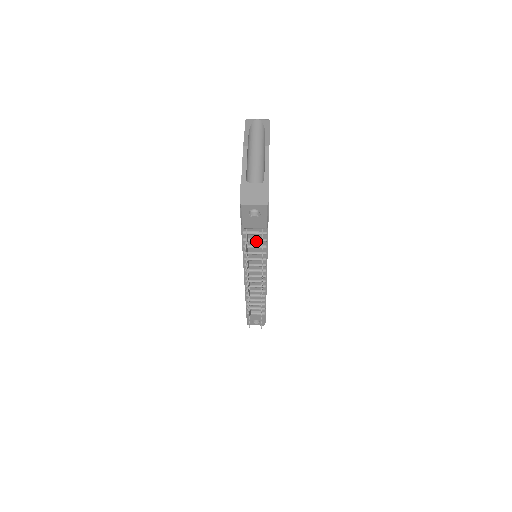
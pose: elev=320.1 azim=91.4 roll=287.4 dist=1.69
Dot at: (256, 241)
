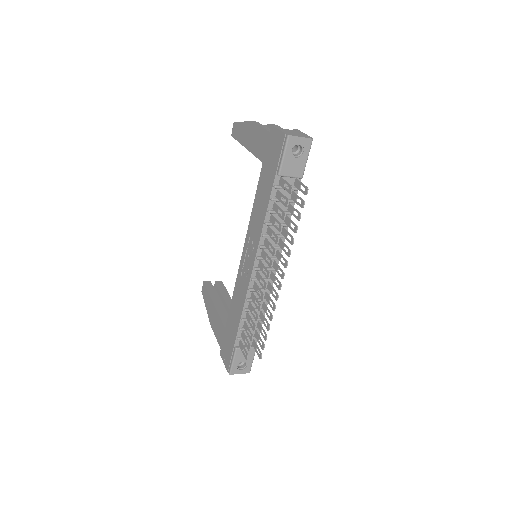
Dot at: (285, 201)
